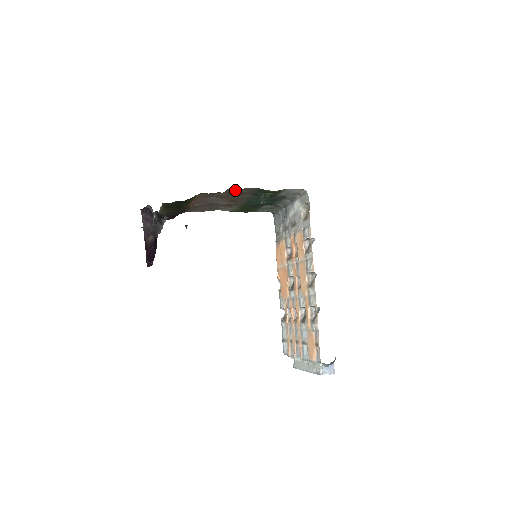
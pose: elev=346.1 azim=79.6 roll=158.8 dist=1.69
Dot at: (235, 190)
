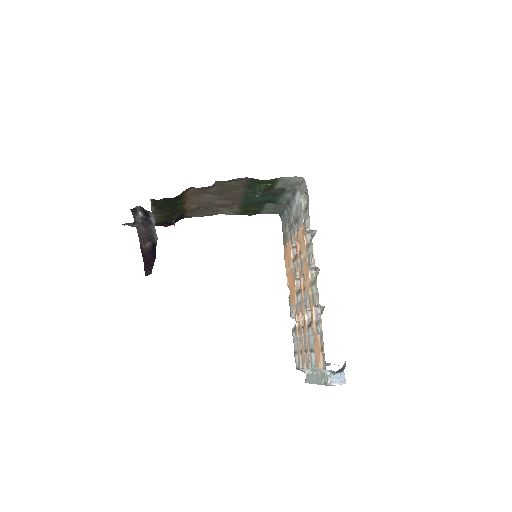
Dot at: (226, 182)
